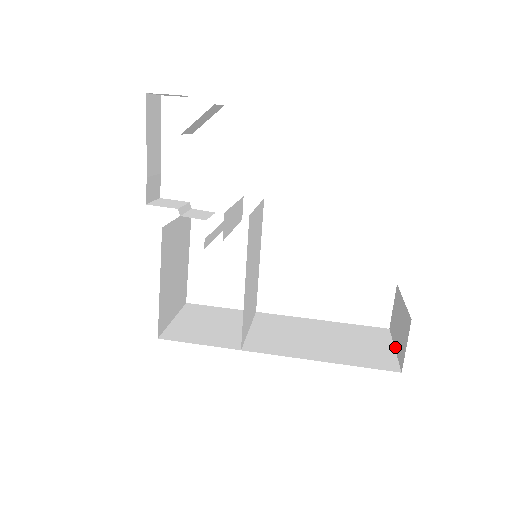
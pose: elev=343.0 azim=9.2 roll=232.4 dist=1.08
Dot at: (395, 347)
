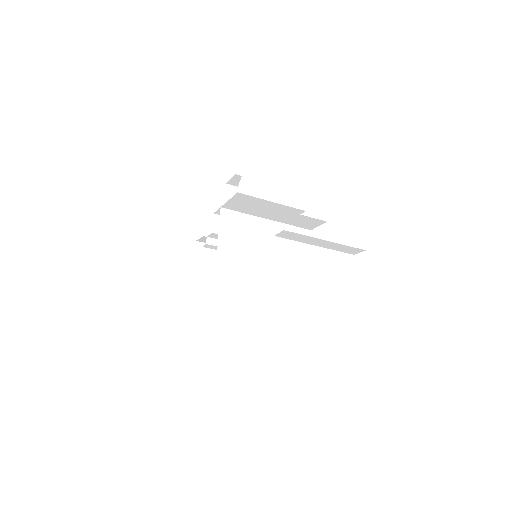
Dot at: occluded
